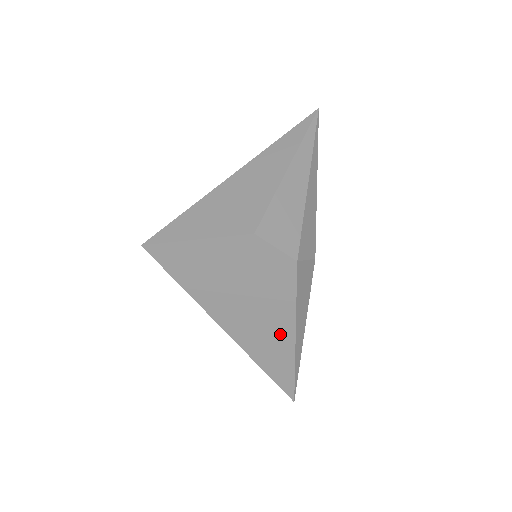
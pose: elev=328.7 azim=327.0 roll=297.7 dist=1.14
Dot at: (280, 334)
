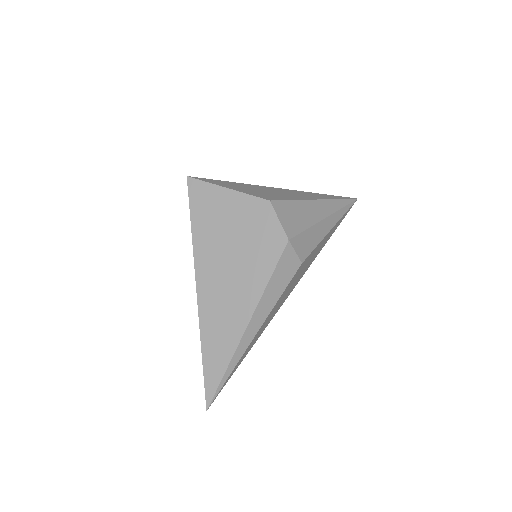
Dot at: (238, 312)
